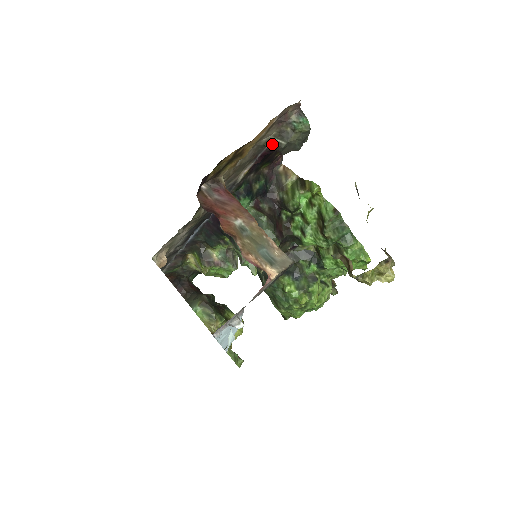
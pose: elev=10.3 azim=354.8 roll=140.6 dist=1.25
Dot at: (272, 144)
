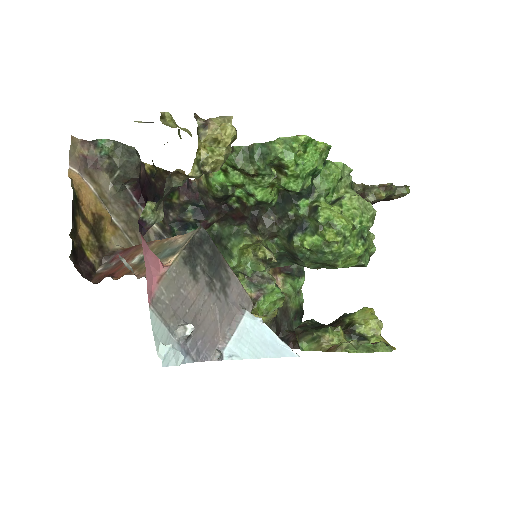
Dot at: (119, 183)
